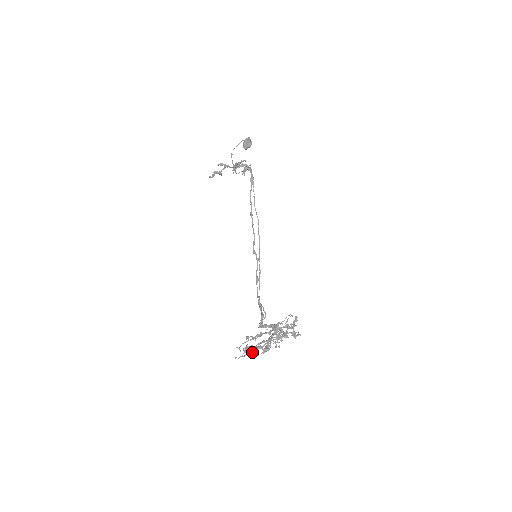
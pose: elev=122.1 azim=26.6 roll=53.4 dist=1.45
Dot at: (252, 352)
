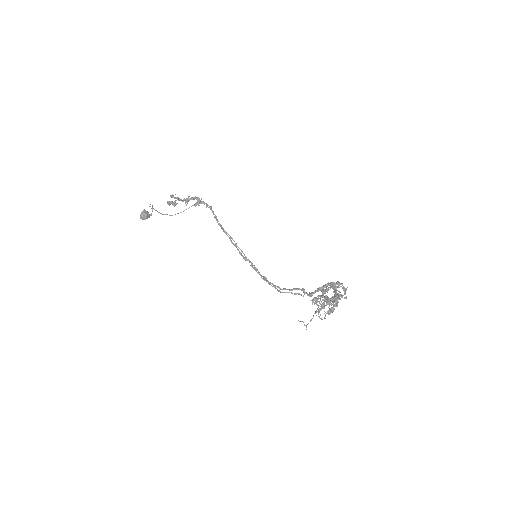
Dot at: (339, 296)
